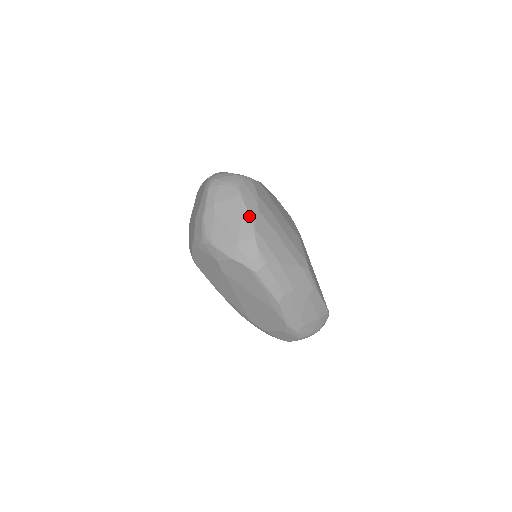
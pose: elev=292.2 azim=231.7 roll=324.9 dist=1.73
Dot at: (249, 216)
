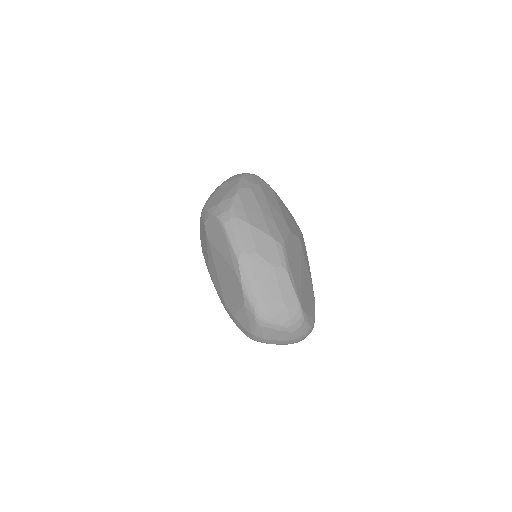
Dot at: (238, 186)
